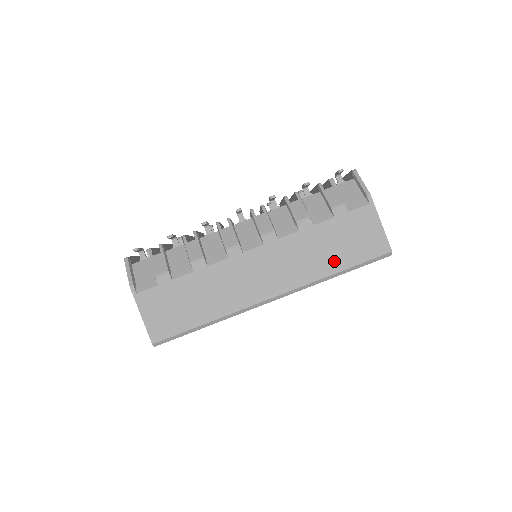
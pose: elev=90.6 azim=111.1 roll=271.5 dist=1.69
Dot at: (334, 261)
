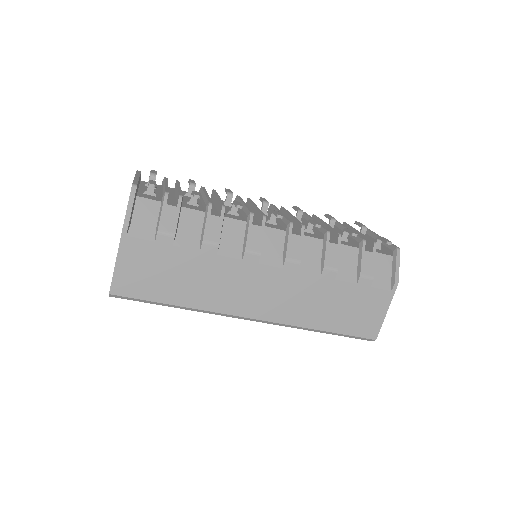
Dot at: (328, 320)
